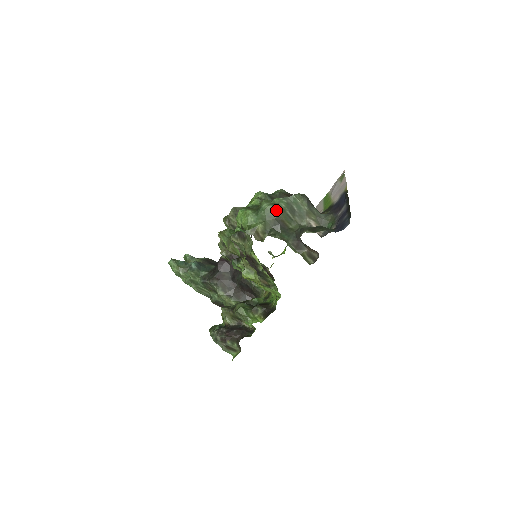
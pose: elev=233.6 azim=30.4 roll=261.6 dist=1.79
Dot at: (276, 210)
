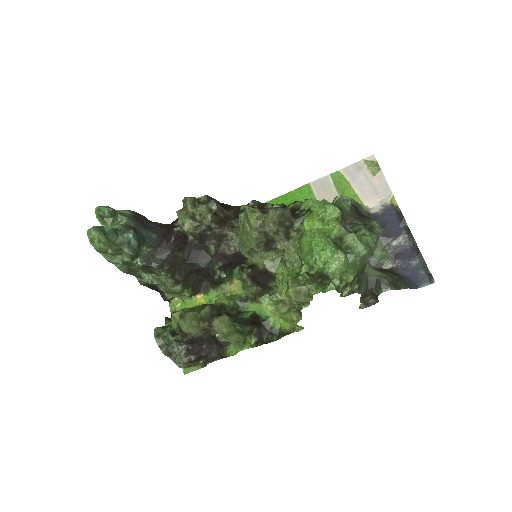
Dot at: (370, 256)
